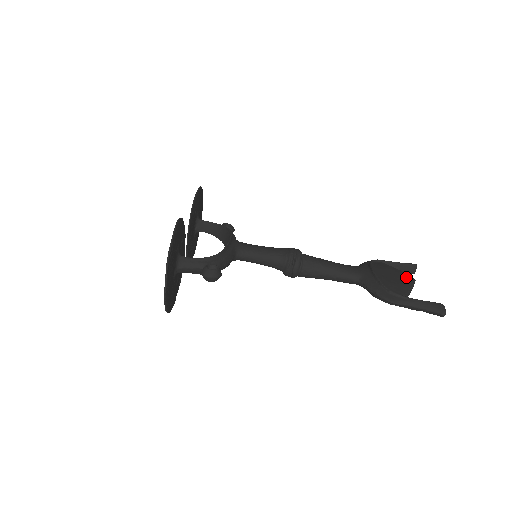
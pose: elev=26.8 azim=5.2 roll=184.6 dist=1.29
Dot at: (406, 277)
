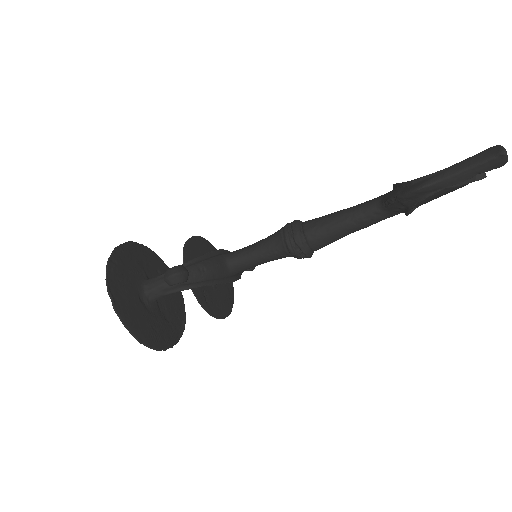
Dot at: occluded
